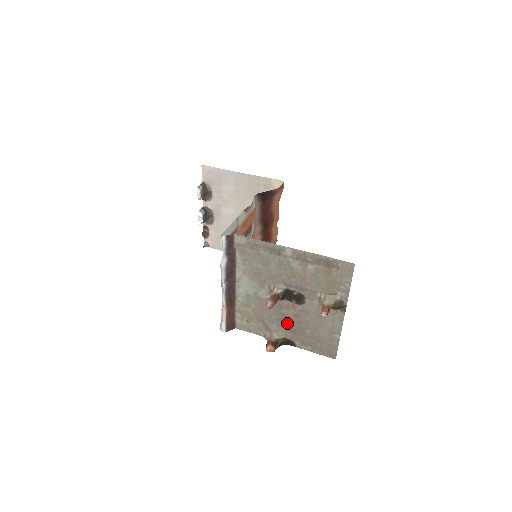
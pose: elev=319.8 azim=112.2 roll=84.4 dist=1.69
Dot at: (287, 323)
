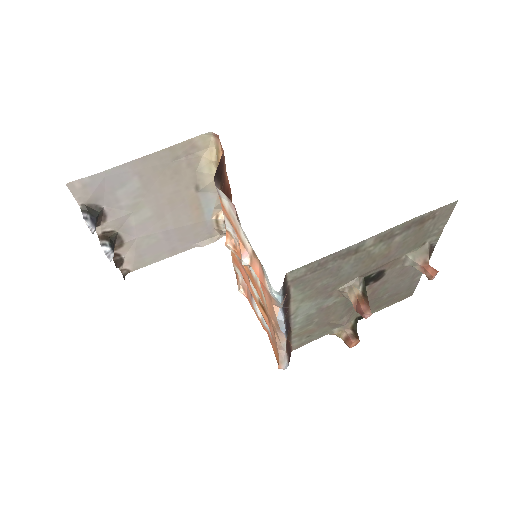
Dot at: occluded
